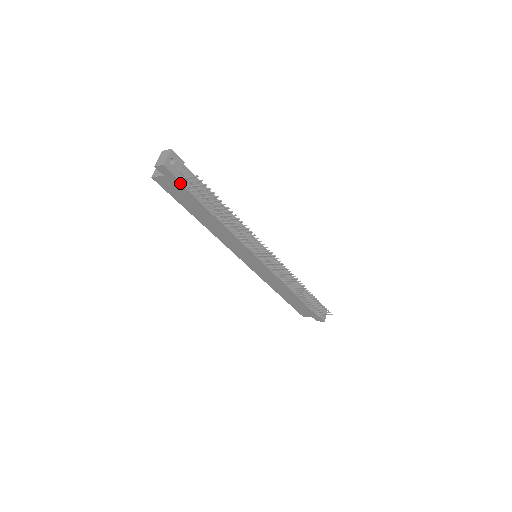
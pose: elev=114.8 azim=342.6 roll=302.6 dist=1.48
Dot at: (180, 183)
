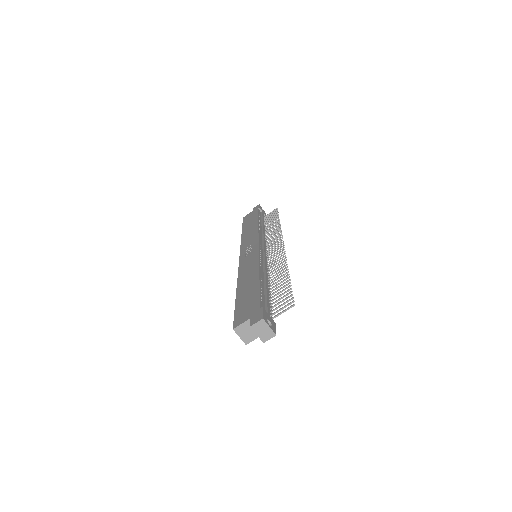
Dot at: occluded
